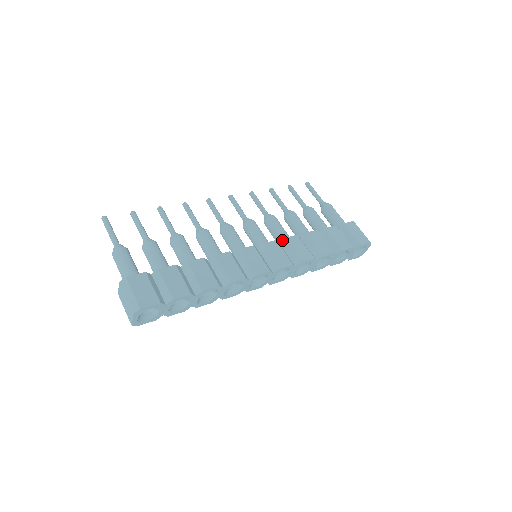
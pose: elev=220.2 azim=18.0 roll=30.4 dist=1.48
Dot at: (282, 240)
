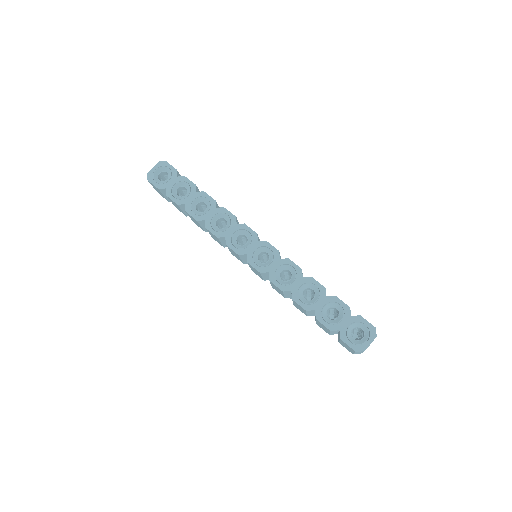
Dot at: occluded
